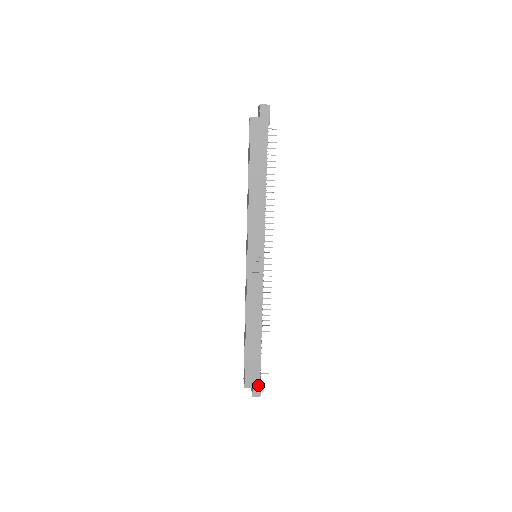
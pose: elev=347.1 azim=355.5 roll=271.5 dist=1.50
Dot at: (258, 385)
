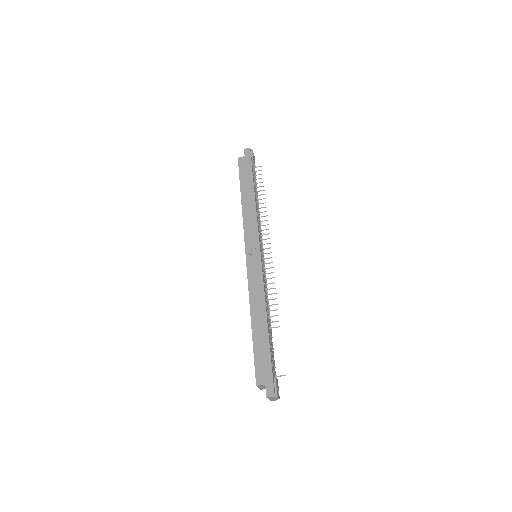
Dot at: (271, 381)
